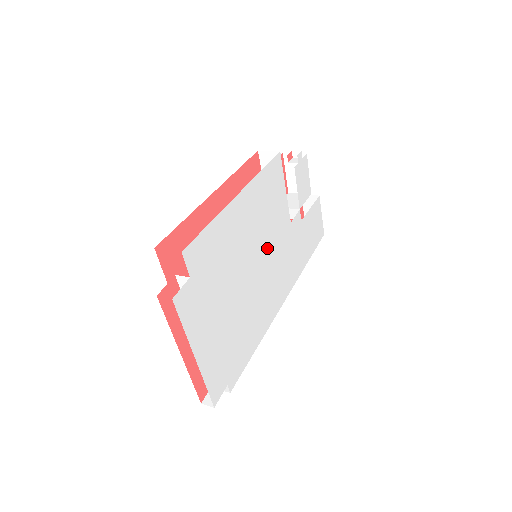
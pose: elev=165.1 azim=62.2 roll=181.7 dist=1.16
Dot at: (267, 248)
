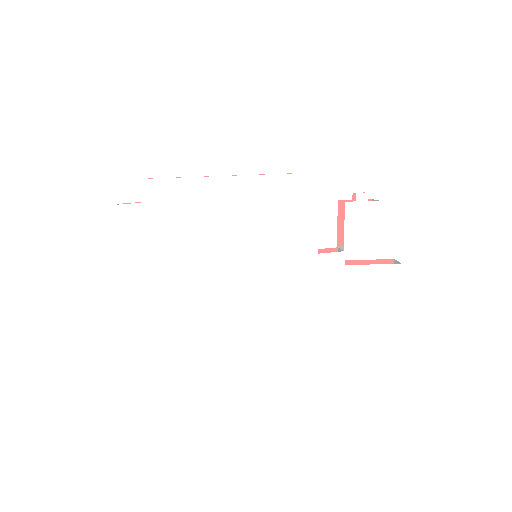
Dot at: (261, 250)
